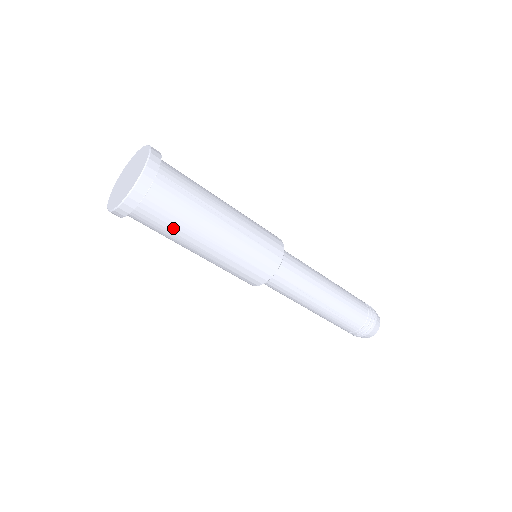
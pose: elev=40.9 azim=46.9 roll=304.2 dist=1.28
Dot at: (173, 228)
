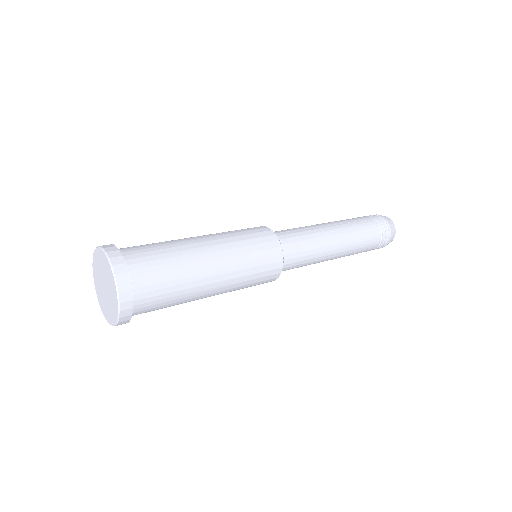
Dot at: (173, 303)
